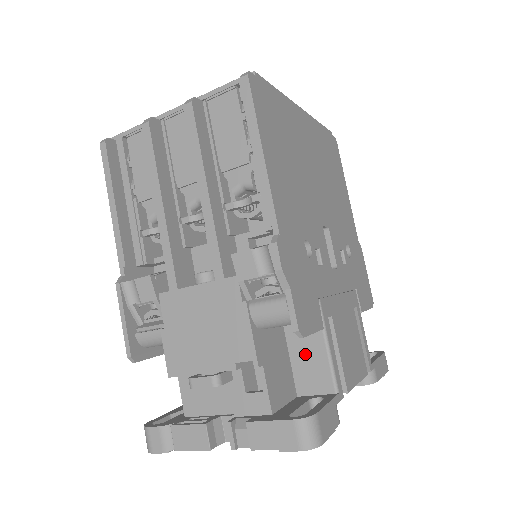
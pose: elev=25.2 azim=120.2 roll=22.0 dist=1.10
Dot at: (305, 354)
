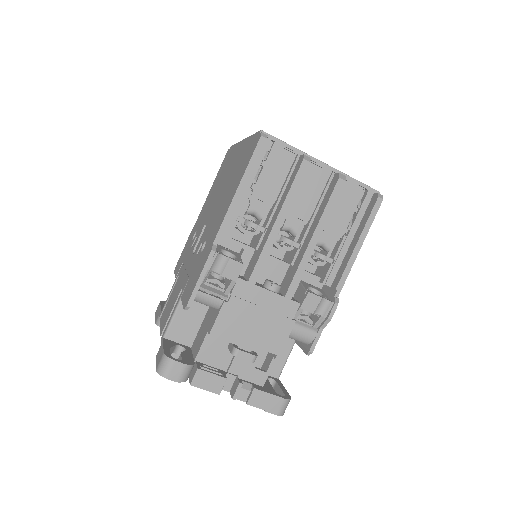
Dot at: occluded
